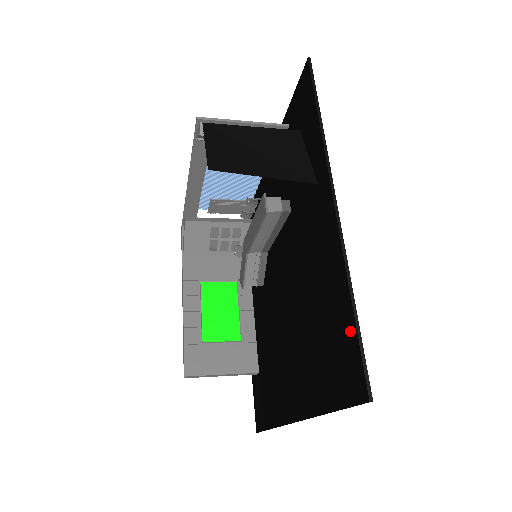
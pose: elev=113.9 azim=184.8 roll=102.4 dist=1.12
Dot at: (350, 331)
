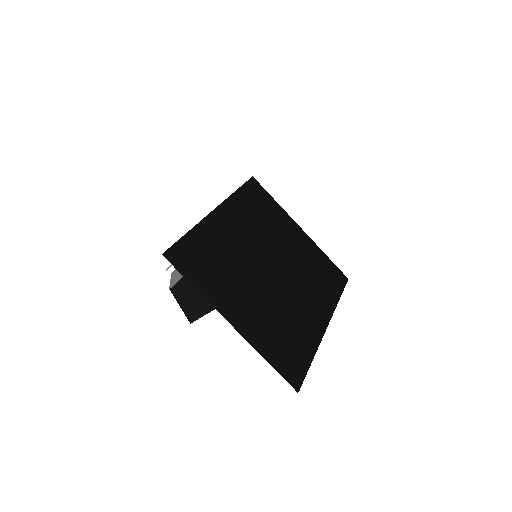
Dot at: (279, 367)
